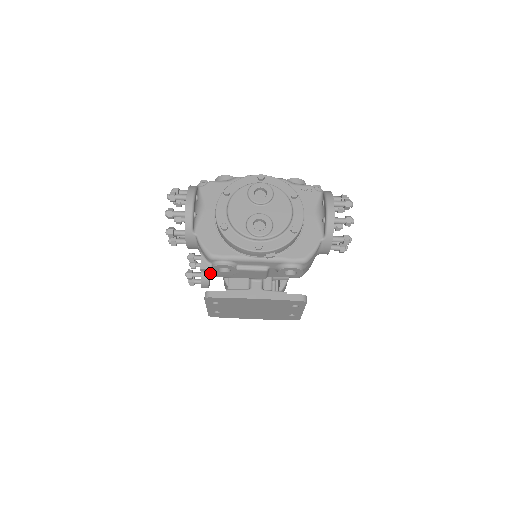
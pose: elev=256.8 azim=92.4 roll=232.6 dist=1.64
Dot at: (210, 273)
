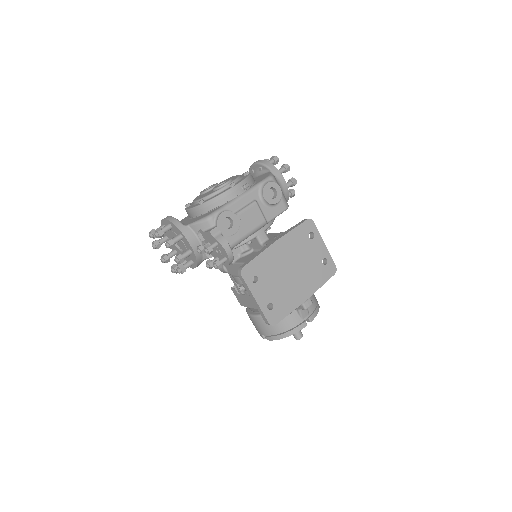
Dot at: (221, 233)
